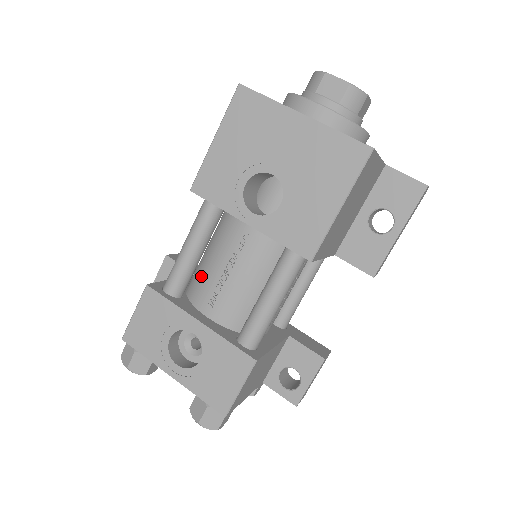
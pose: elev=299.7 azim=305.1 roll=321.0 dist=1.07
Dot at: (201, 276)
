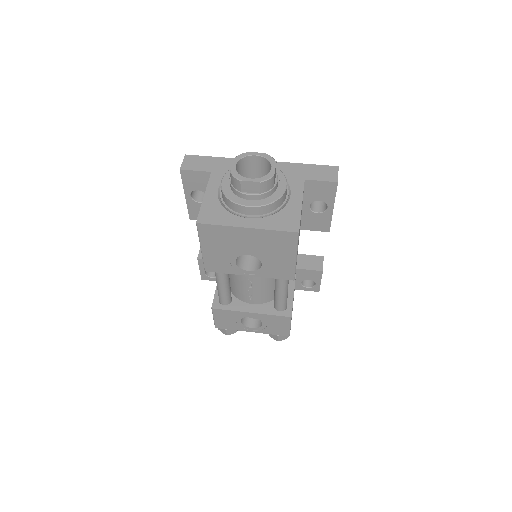
Dot at: (235, 288)
